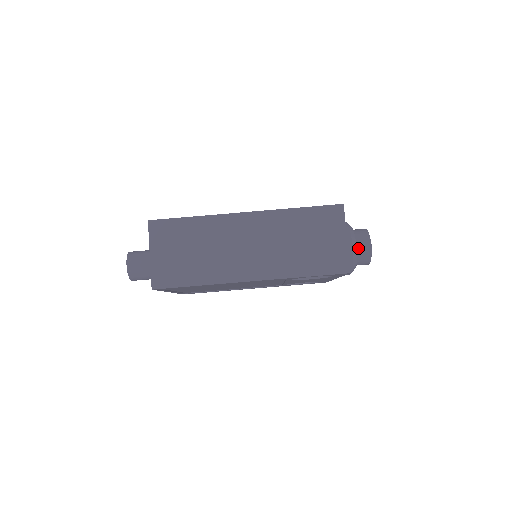
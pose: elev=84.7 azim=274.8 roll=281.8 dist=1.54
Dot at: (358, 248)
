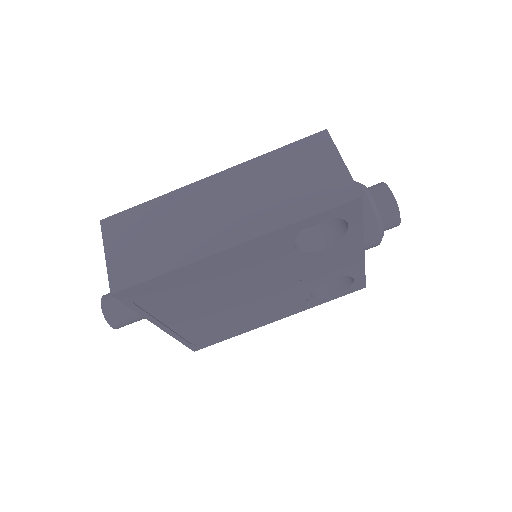
Dot at: (376, 200)
